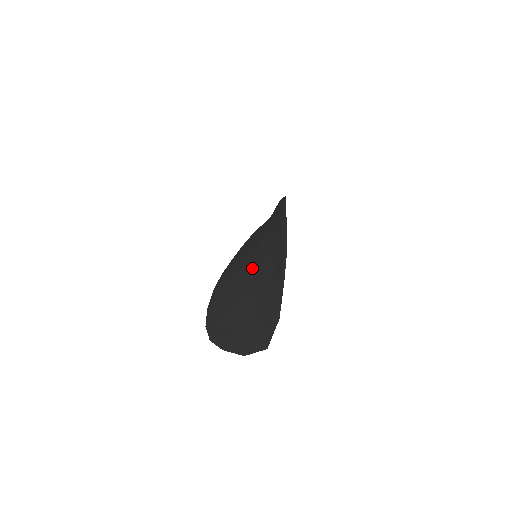
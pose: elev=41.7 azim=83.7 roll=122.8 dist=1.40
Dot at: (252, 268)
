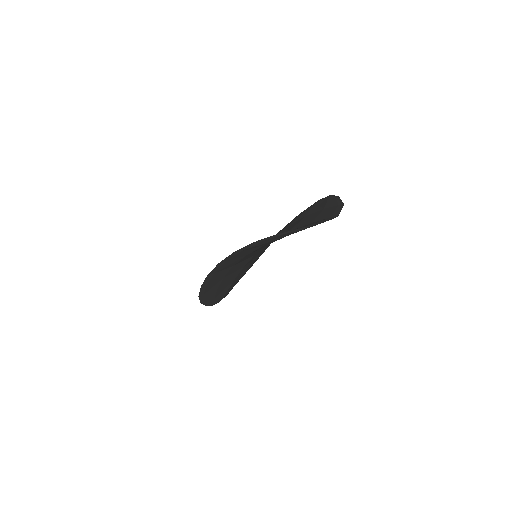
Dot at: occluded
